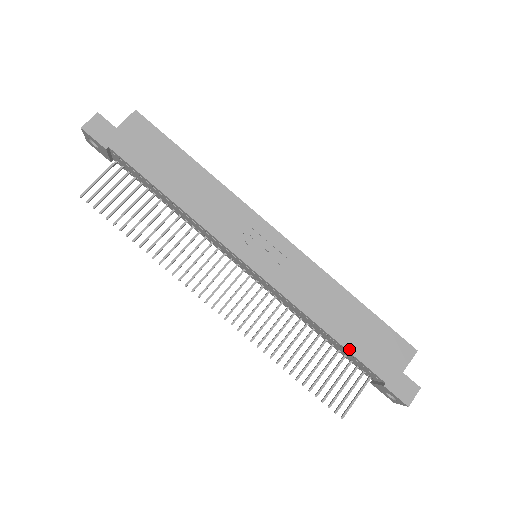
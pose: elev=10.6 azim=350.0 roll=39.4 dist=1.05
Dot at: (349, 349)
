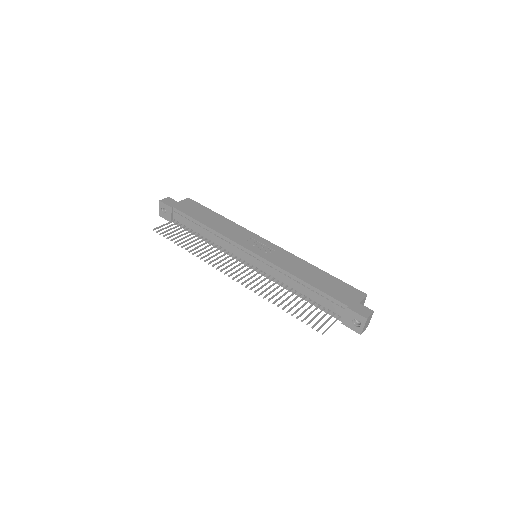
Dot at: (320, 289)
